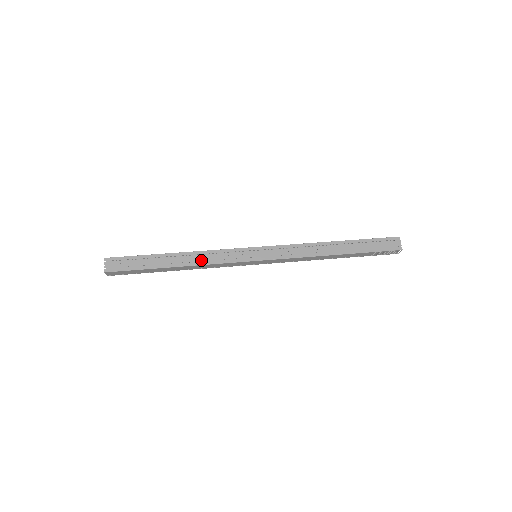
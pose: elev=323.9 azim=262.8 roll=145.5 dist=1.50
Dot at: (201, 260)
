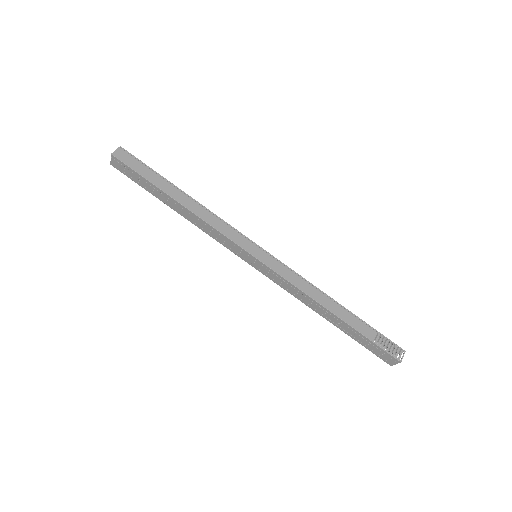
Dot at: (199, 225)
